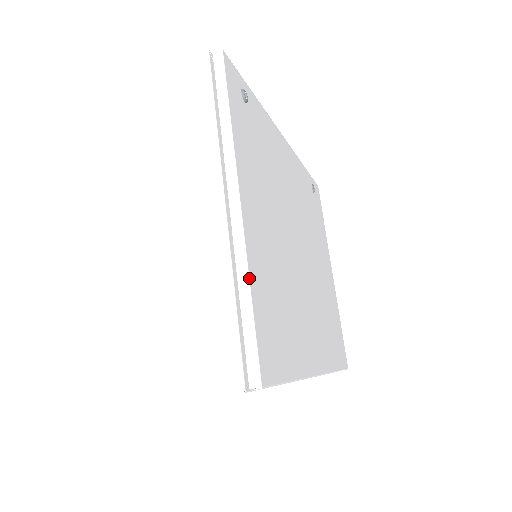
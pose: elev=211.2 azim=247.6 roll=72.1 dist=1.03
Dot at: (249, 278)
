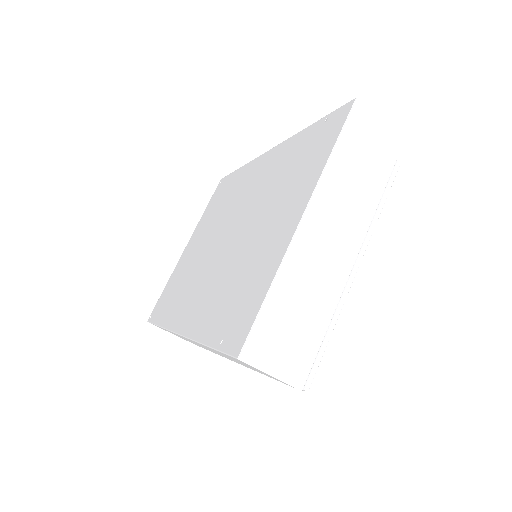
Dot at: occluded
